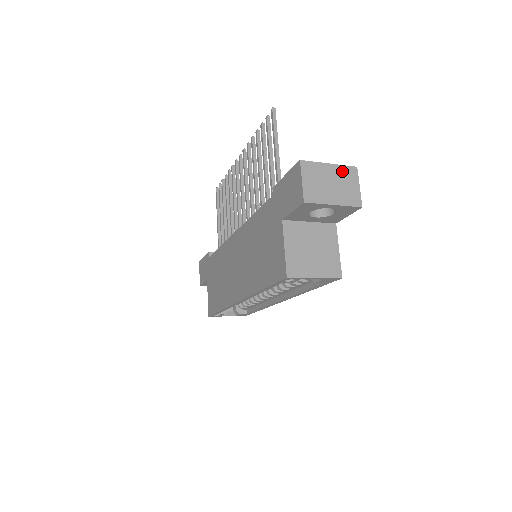
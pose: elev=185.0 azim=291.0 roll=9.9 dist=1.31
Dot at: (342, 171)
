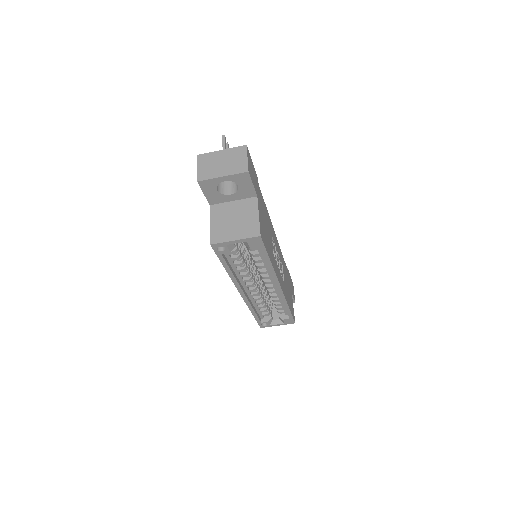
Dot at: (232, 152)
